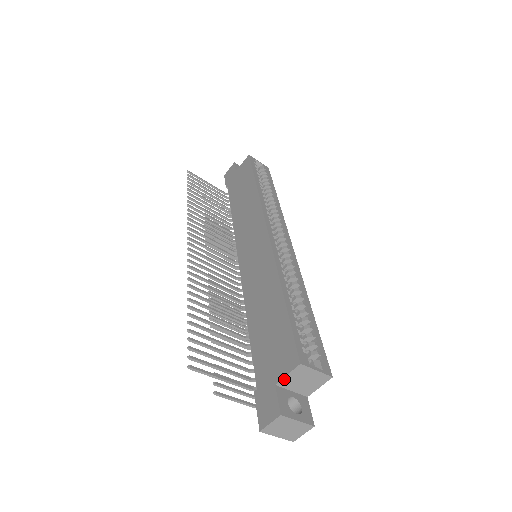
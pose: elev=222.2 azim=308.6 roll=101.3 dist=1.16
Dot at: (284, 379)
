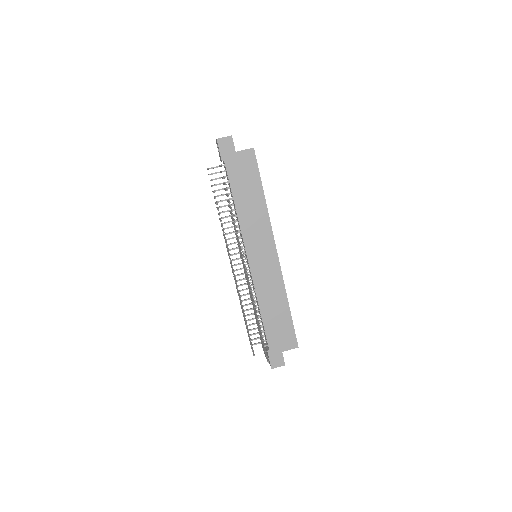
Dot at: (287, 350)
